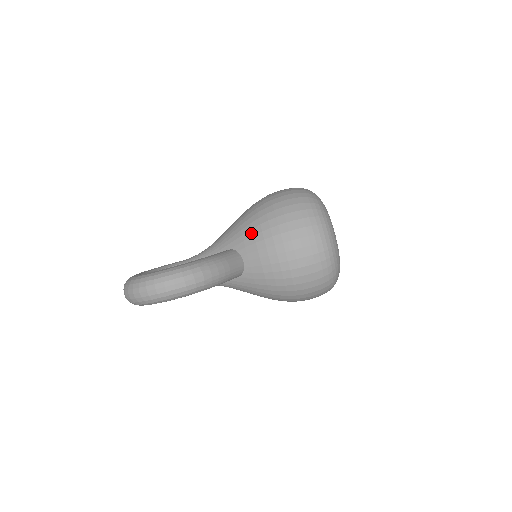
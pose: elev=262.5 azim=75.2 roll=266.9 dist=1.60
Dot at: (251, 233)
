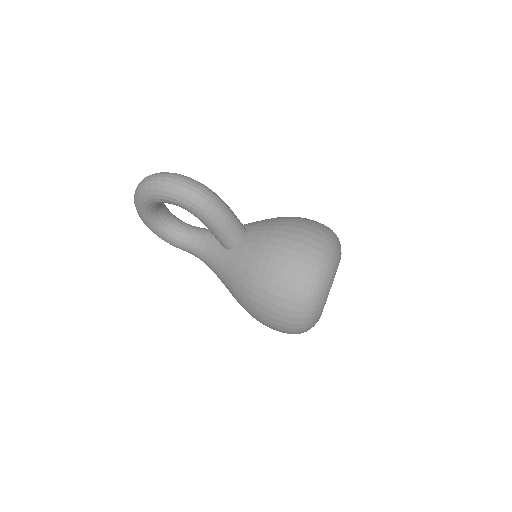
Dot at: (268, 221)
